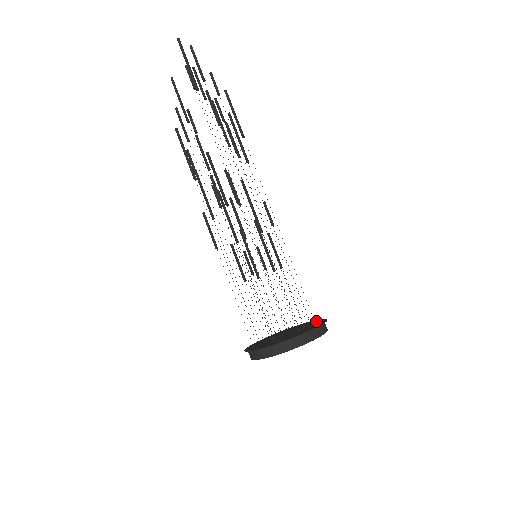
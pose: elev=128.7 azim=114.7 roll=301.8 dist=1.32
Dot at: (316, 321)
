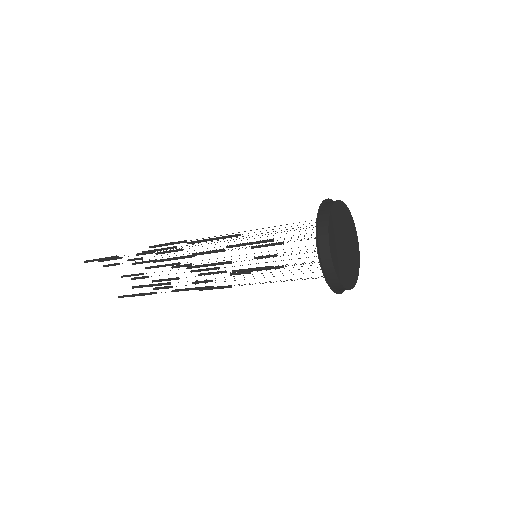
Dot at: occluded
